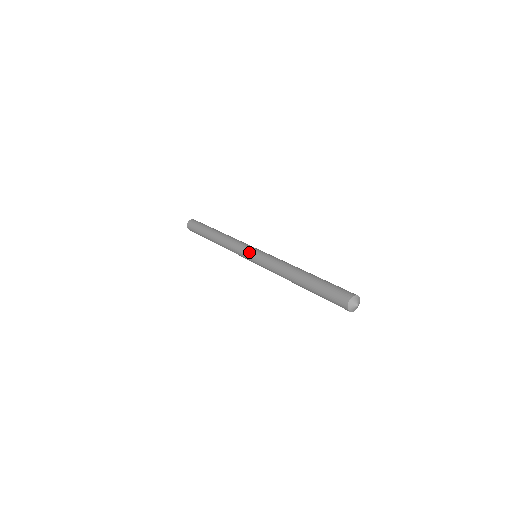
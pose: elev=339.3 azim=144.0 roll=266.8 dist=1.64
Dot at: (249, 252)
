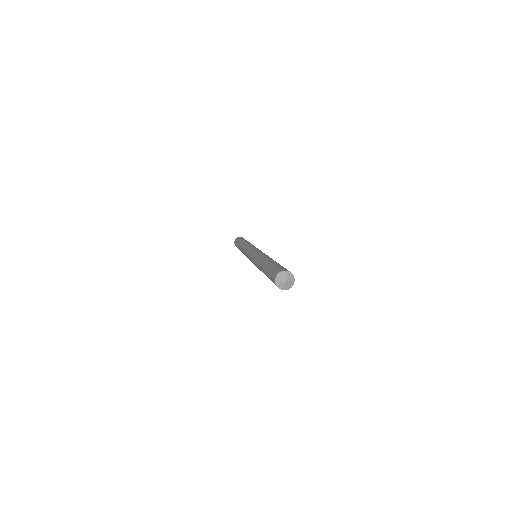
Dot at: (256, 248)
